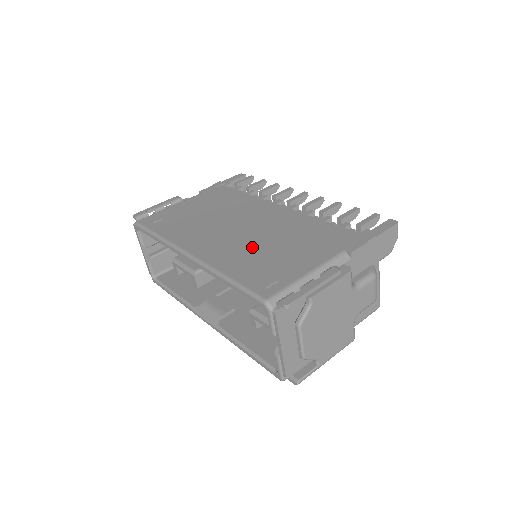
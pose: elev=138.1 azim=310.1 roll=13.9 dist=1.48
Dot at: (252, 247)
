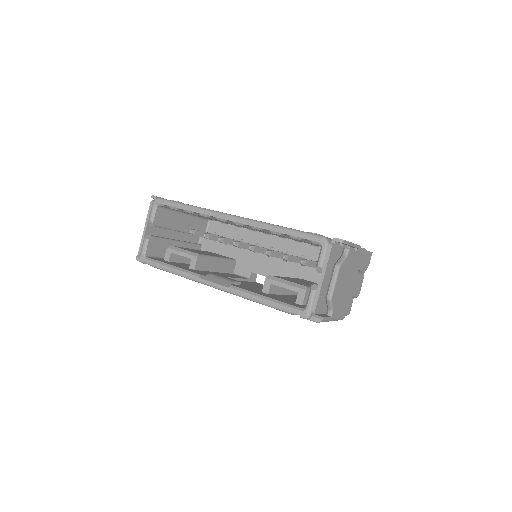
Dot at: occluded
